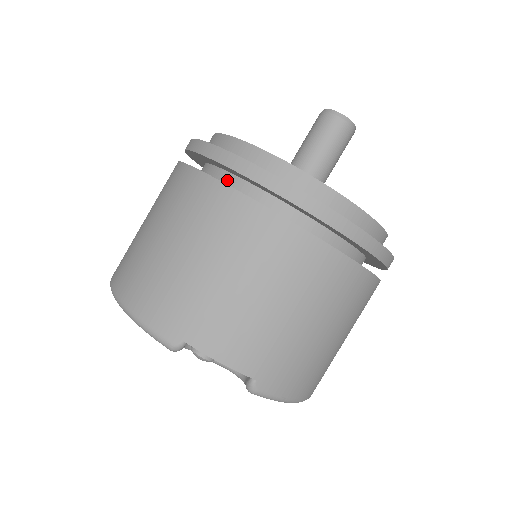
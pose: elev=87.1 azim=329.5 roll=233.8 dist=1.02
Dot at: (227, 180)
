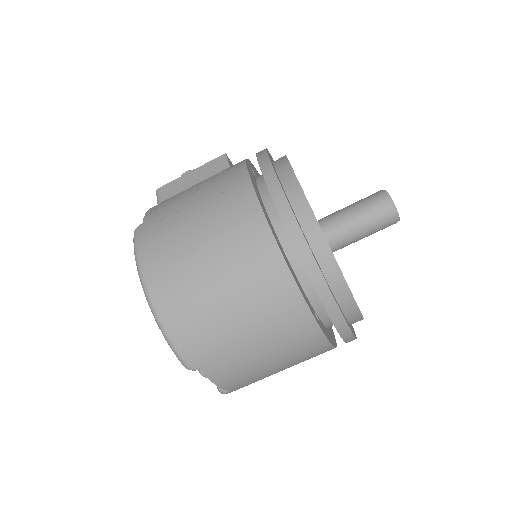
Dot at: (294, 261)
